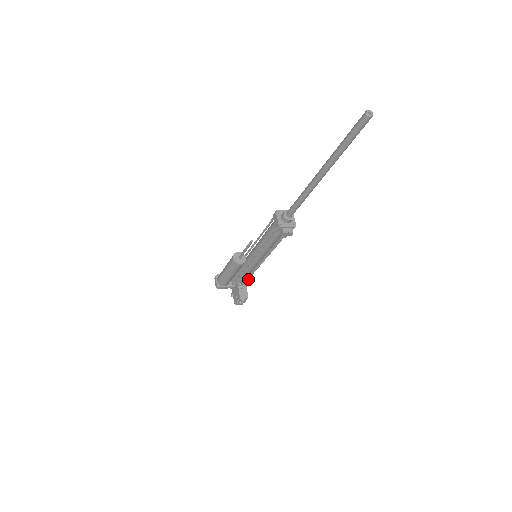
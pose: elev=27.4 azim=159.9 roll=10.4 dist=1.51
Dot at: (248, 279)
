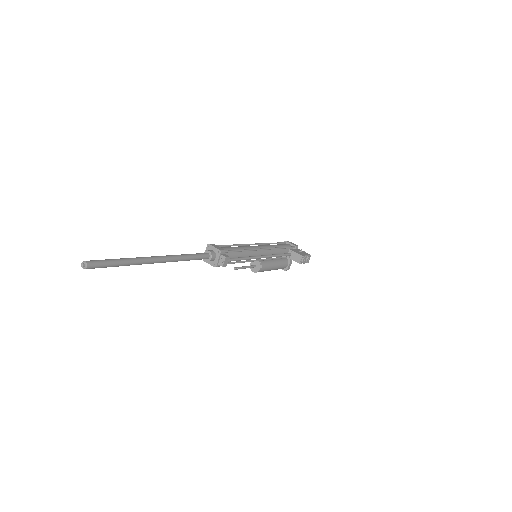
Dot at: (283, 255)
